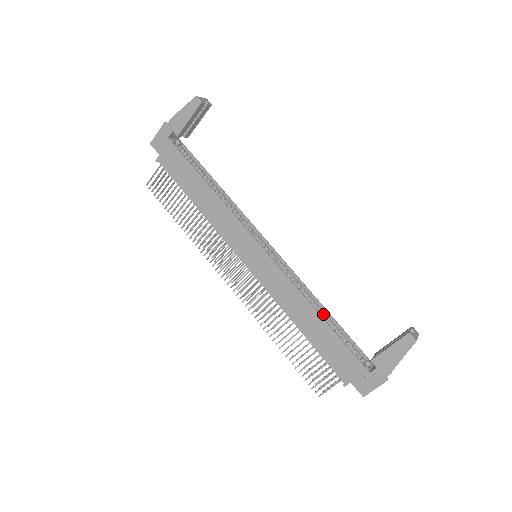
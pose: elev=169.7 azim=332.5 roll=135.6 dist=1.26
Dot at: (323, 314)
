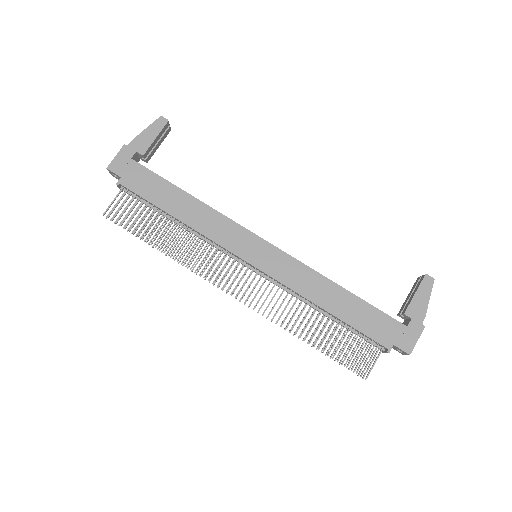
Dot at: occluded
